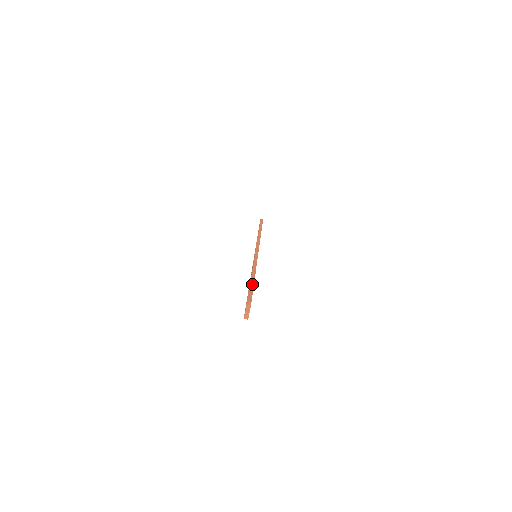
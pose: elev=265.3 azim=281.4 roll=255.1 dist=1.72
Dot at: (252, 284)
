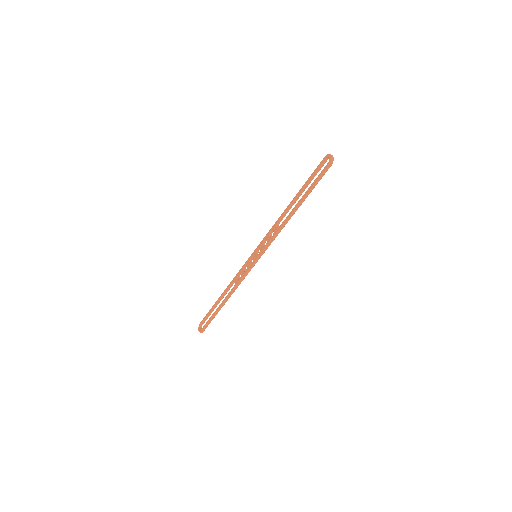
Dot at: (217, 313)
